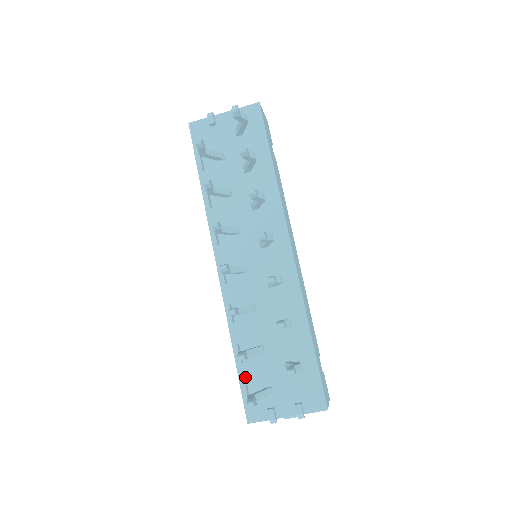
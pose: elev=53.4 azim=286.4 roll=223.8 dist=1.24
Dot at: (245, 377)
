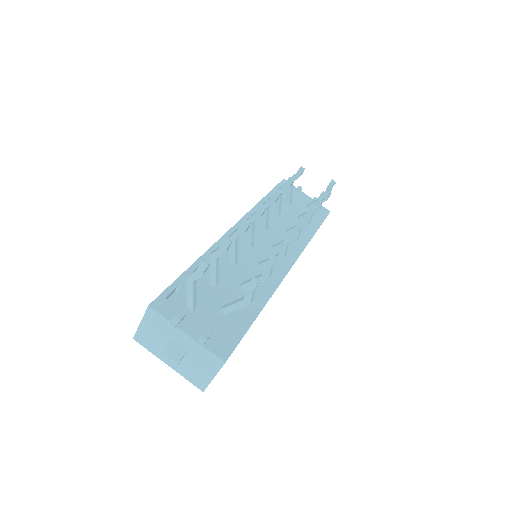
Dot at: (183, 283)
